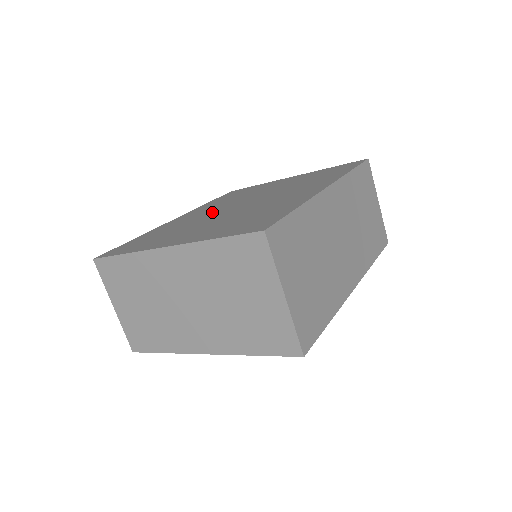
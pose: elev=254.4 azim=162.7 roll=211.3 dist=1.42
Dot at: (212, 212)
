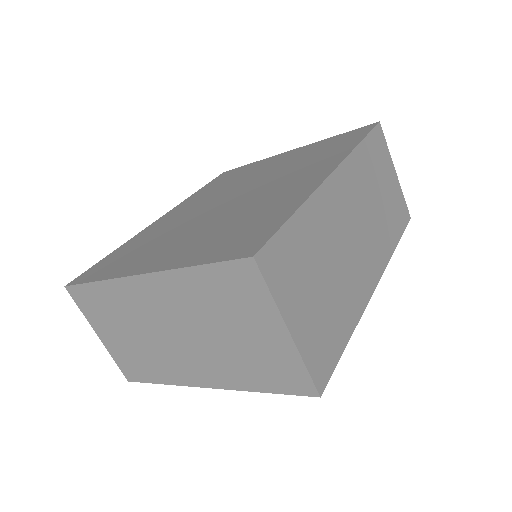
Dot at: (199, 210)
